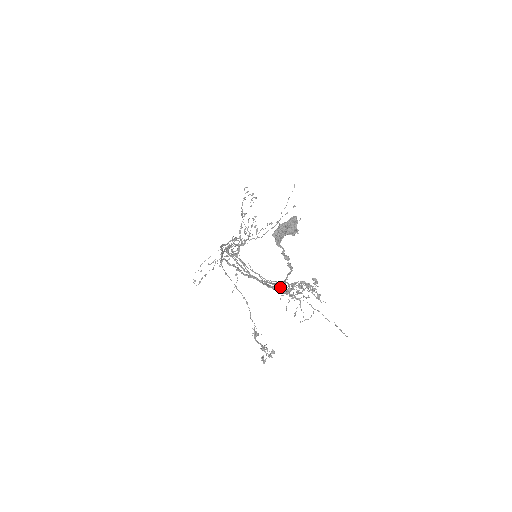
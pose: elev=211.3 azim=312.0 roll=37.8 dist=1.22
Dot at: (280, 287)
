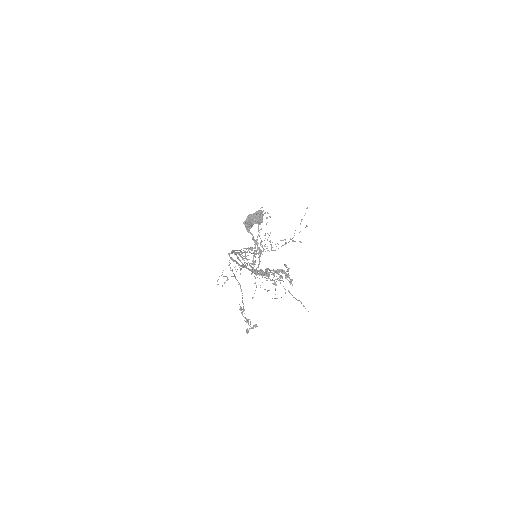
Dot at: occluded
